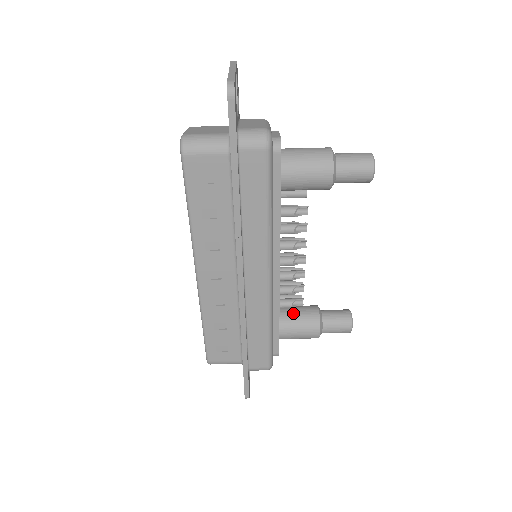
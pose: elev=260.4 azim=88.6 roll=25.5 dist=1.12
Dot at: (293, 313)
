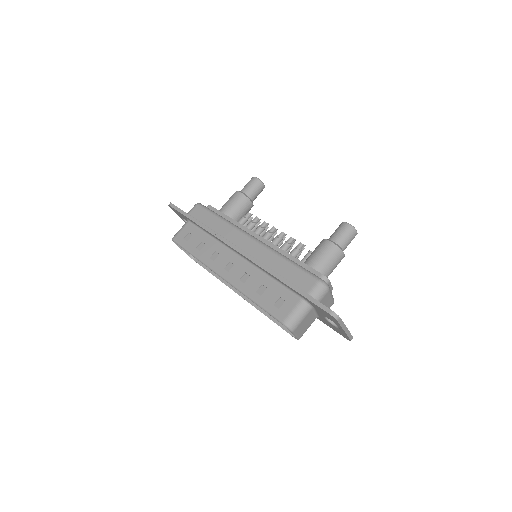
Dot at: occluded
